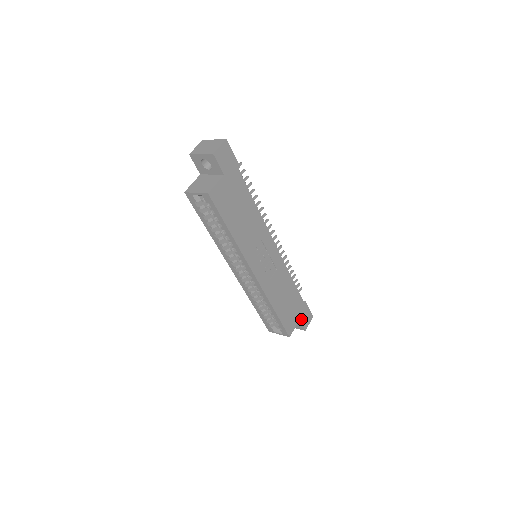
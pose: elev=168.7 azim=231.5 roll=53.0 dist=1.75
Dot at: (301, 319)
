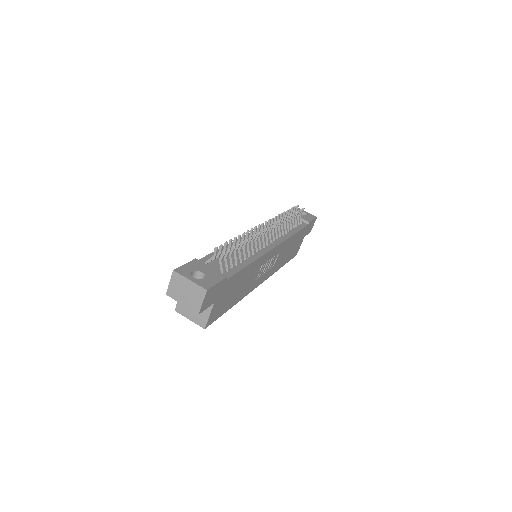
Dot at: (306, 234)
